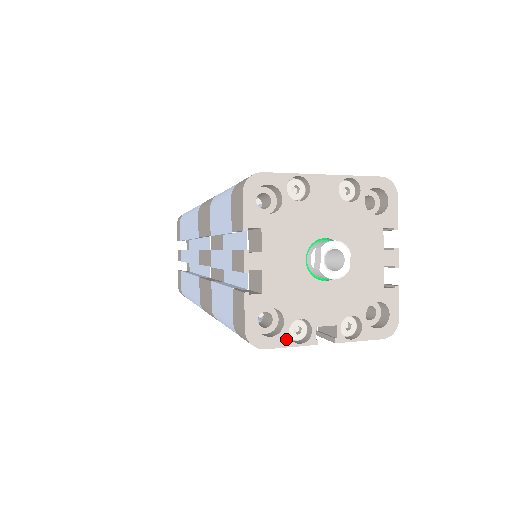
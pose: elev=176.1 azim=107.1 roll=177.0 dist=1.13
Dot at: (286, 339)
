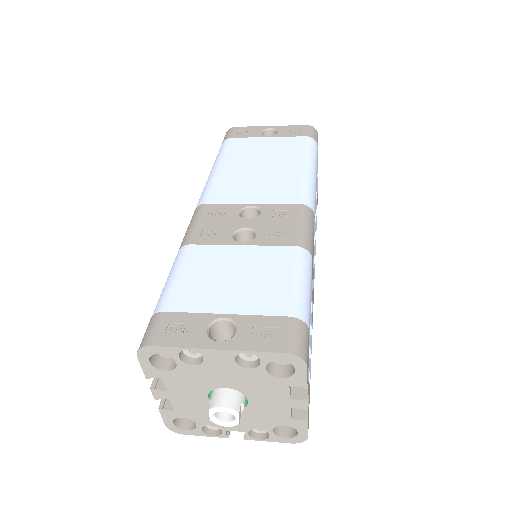
Dot at: (200, 432)
